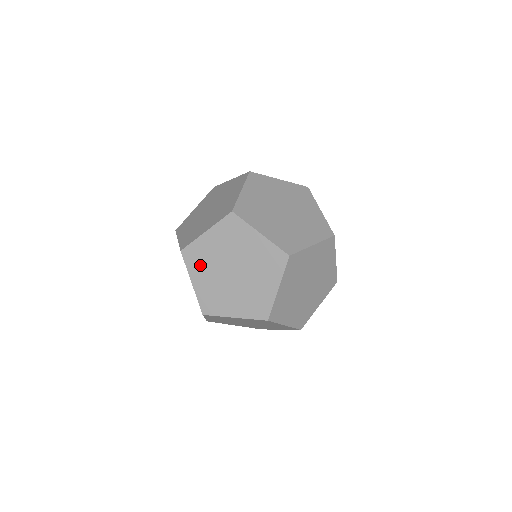
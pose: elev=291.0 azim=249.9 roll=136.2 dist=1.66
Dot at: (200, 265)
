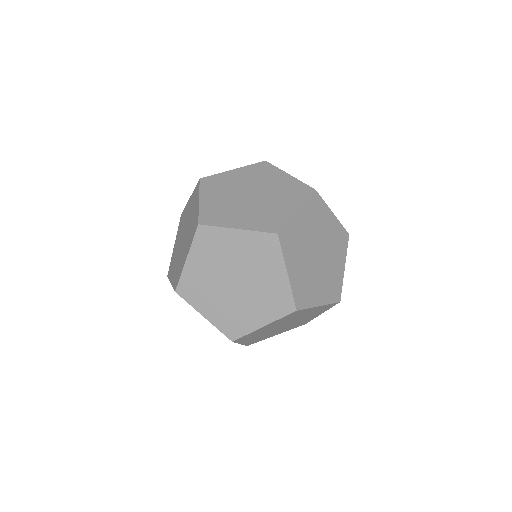
Dot at: (225, 215)
